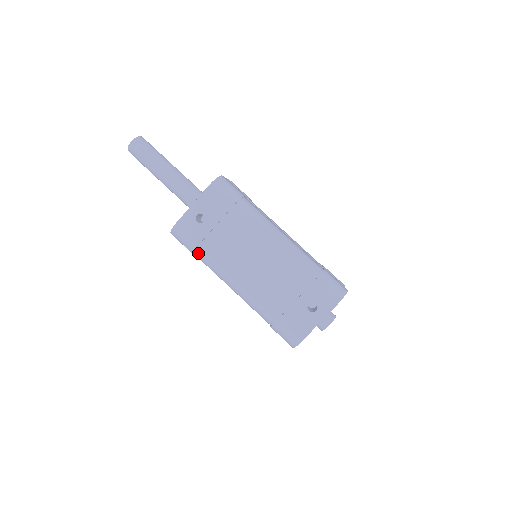
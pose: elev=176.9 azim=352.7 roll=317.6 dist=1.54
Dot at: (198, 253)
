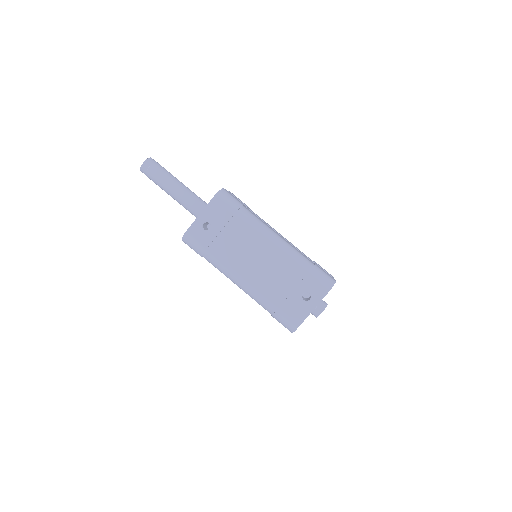
Dot at: (206, 256)
